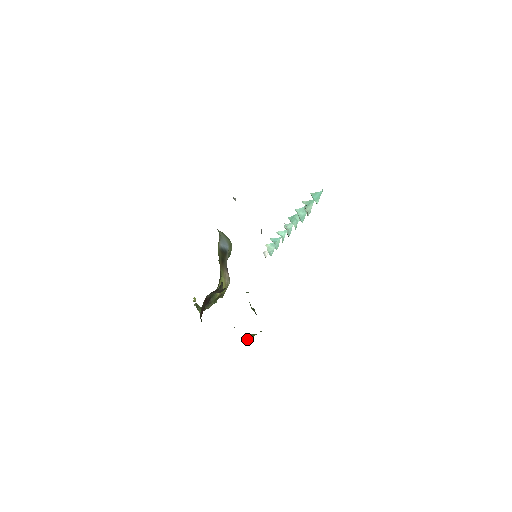
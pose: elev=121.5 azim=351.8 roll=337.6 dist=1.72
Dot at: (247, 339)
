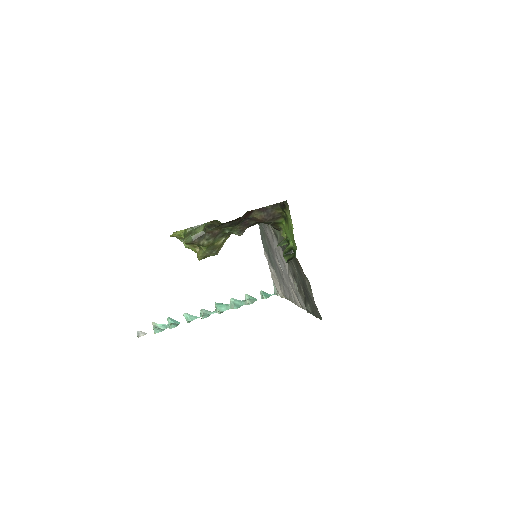
Dot at: occluded
